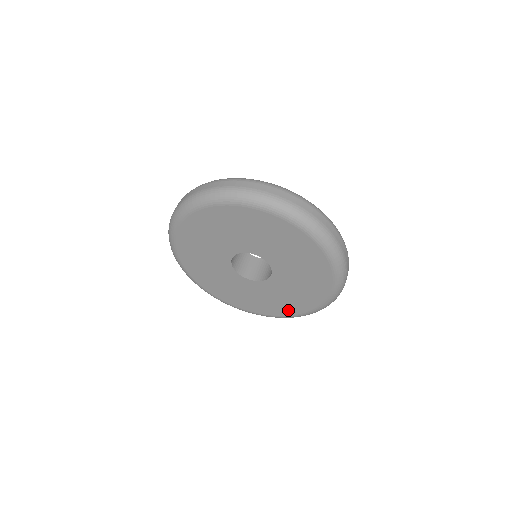
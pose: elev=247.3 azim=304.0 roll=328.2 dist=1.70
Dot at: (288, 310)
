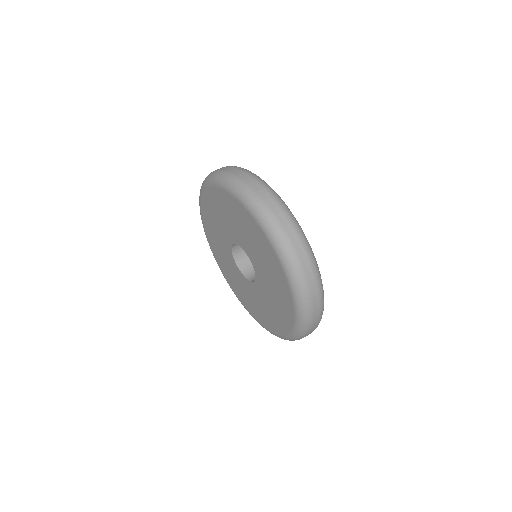
Dot at: (234, 288)
